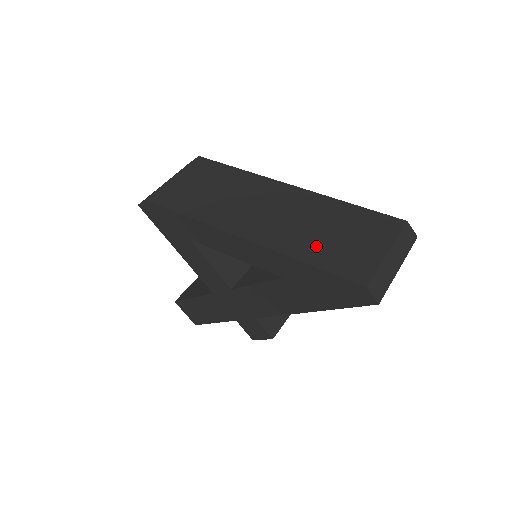
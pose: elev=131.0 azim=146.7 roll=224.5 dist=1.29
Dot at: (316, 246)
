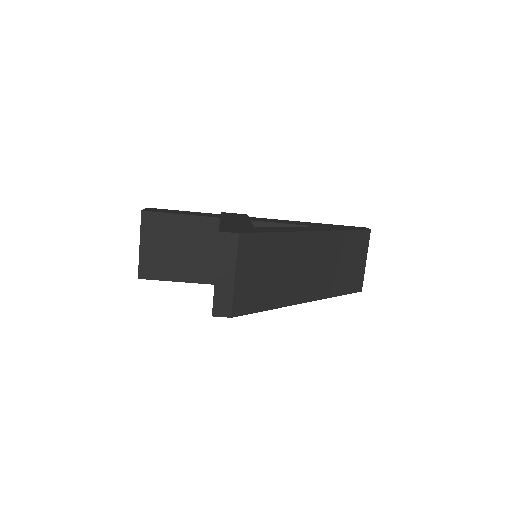
Dot at: (340, 280)
